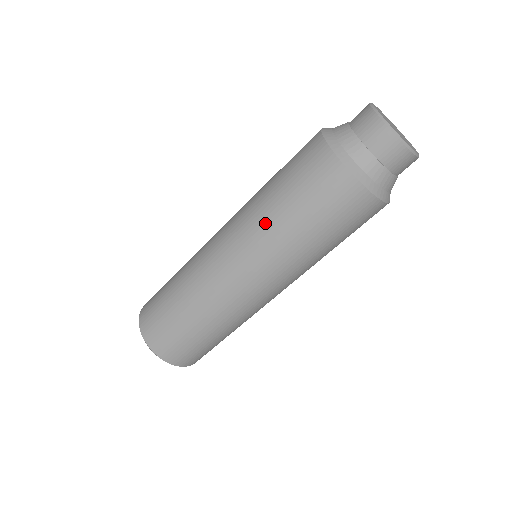
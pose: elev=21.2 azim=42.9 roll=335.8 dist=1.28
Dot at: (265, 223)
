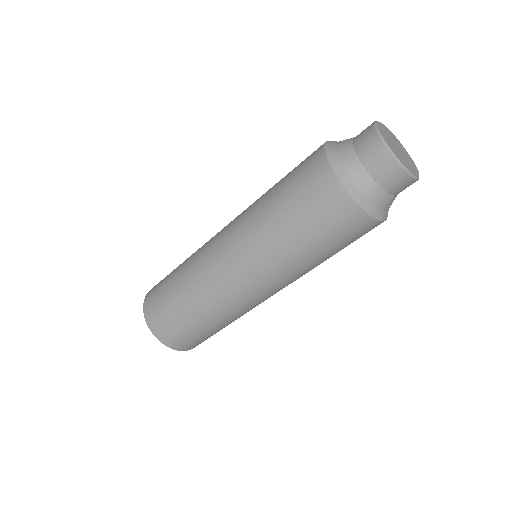
Dot at: (257, 206)
